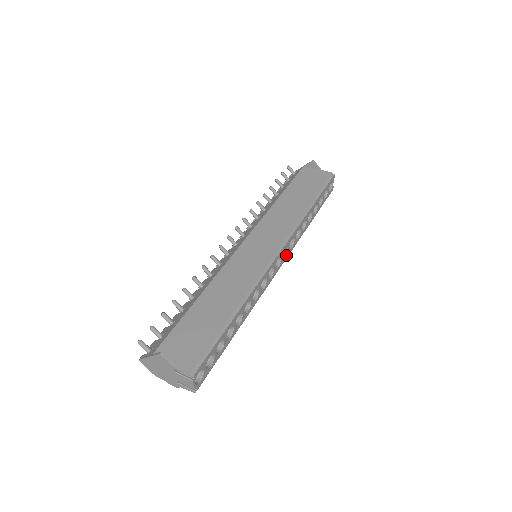
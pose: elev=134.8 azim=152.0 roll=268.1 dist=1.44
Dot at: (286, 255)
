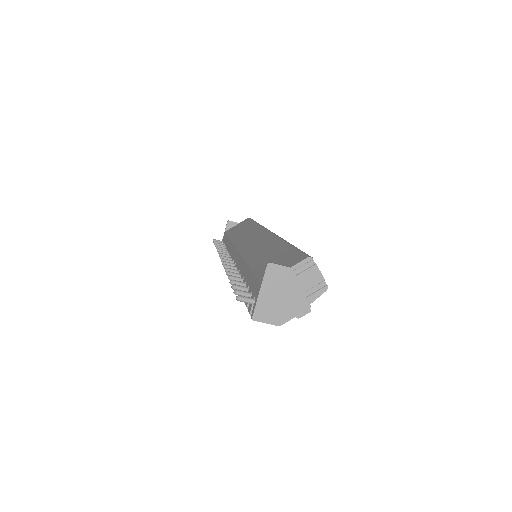
Dot at: occluded
